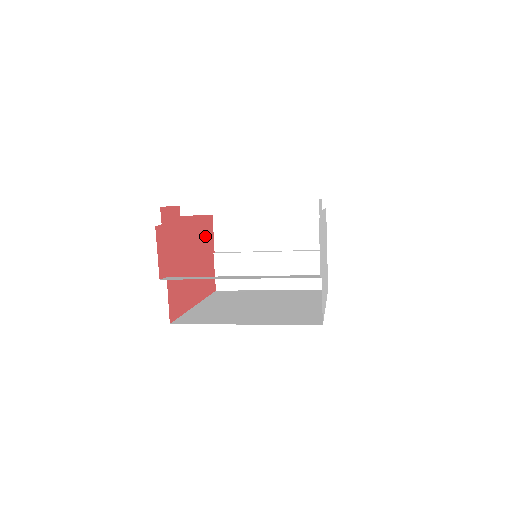
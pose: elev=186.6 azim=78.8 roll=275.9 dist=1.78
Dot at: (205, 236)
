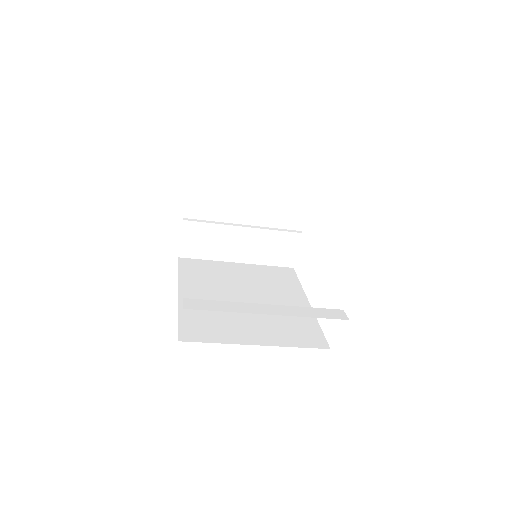
Dot at: occluded
